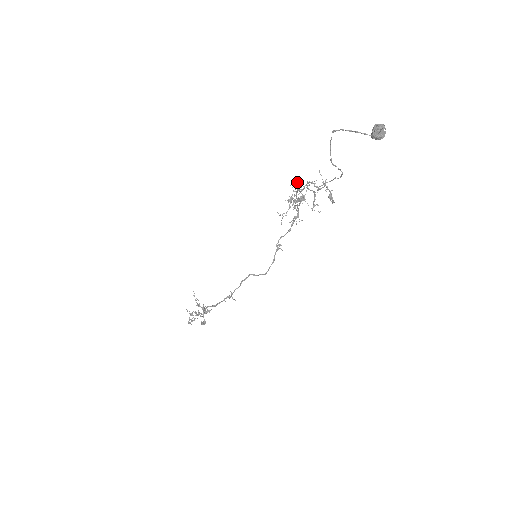
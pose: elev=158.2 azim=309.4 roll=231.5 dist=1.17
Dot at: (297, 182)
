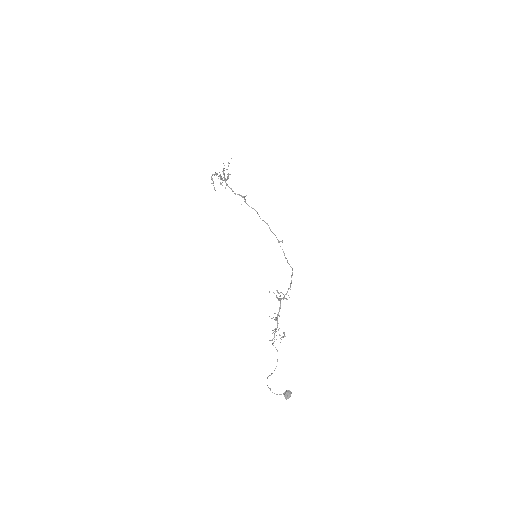
Dot at: occluded
